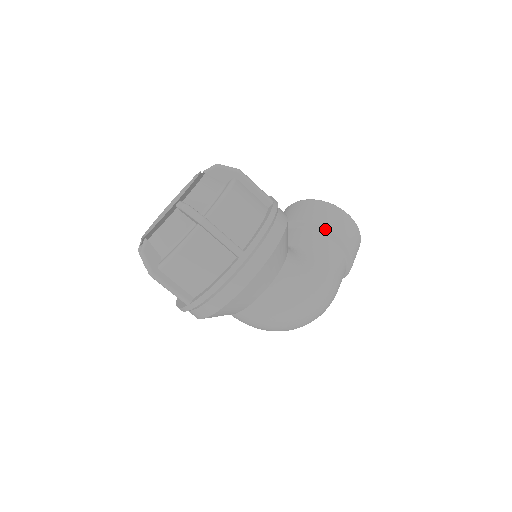
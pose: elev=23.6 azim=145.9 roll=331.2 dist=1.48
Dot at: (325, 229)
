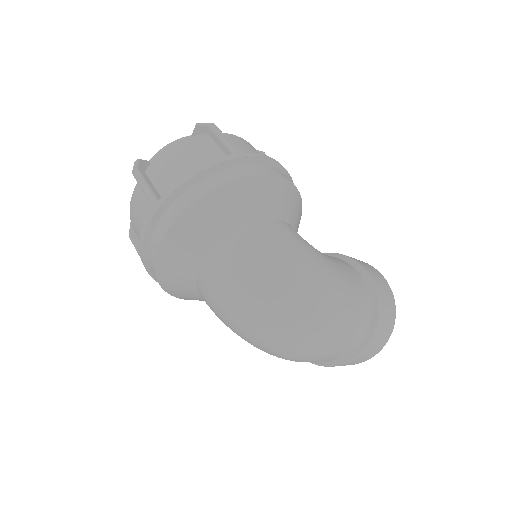
Dot at: (347, 257)
